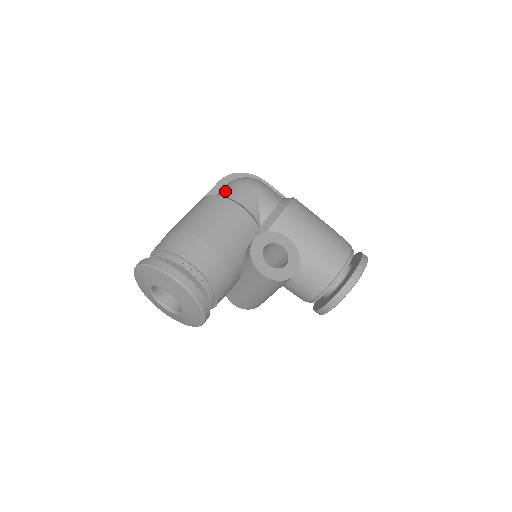
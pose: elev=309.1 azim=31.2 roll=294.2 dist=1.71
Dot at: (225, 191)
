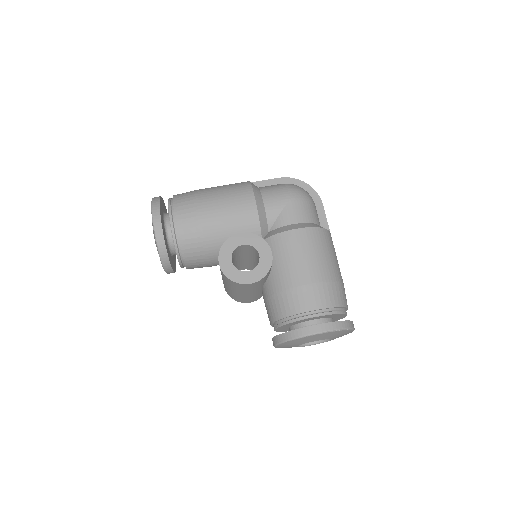
Dot at: (268, 186)
